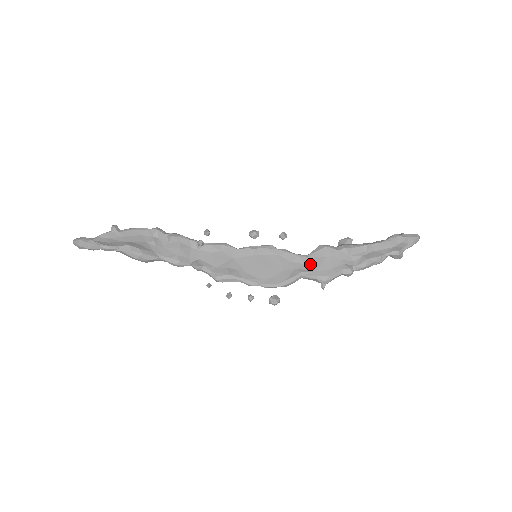
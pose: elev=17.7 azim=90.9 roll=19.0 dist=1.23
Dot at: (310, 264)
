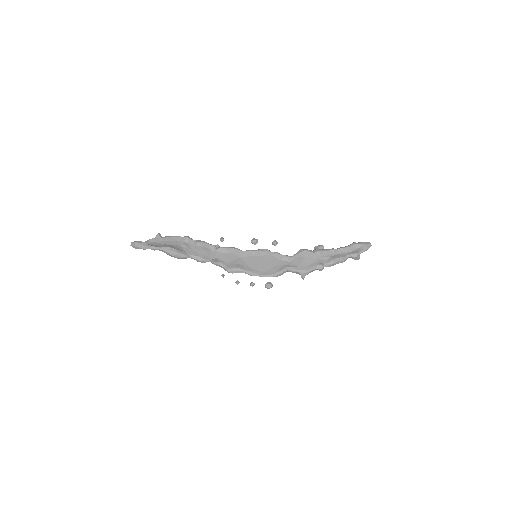
Dot at: (294, 262)
